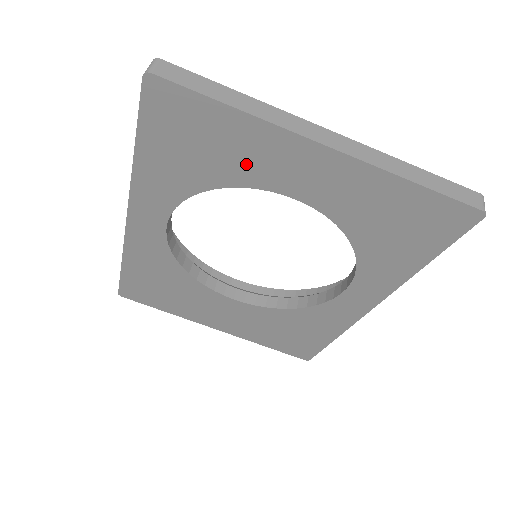
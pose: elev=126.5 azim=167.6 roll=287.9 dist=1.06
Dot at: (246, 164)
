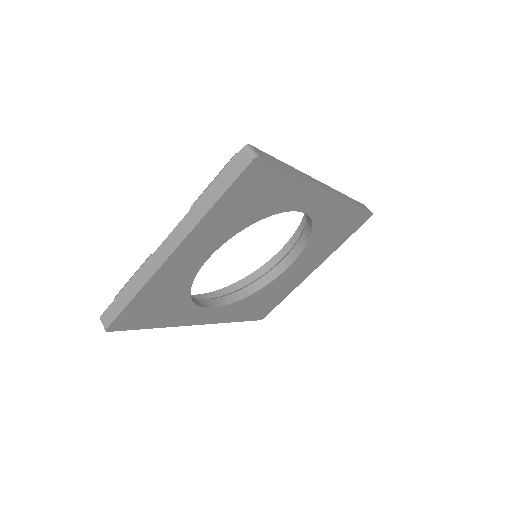
Dot at: (176, 283)
